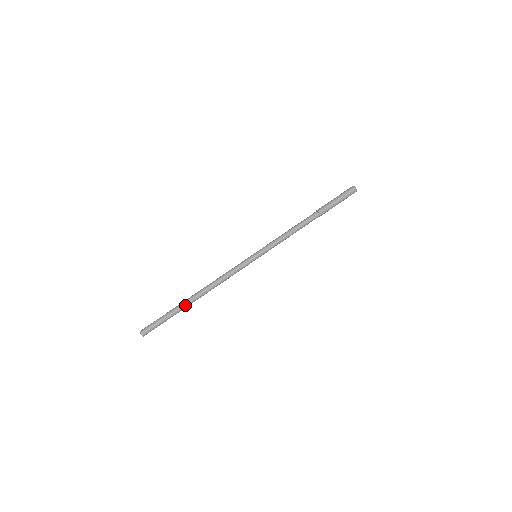
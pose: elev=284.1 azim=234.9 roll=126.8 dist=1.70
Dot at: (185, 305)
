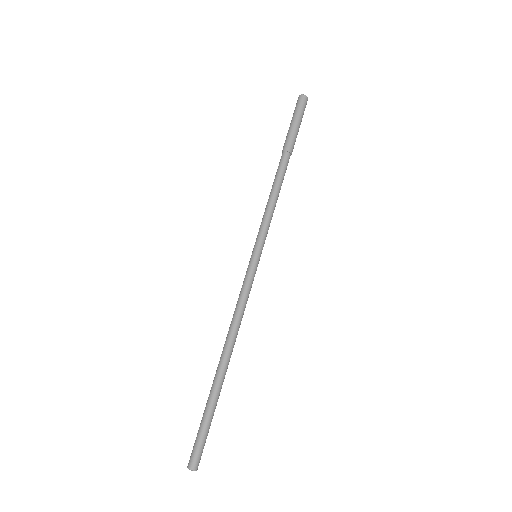
Dot at: (219, 385)
